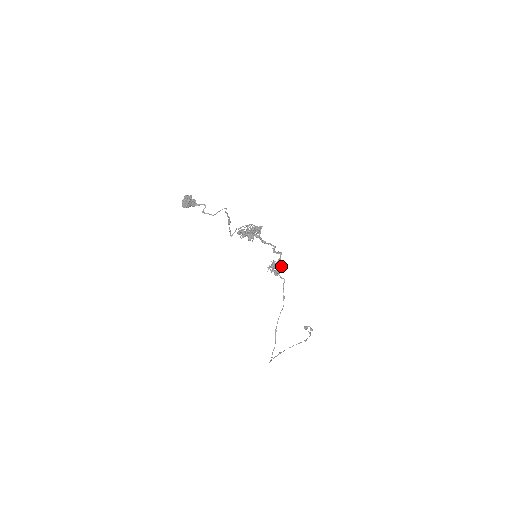
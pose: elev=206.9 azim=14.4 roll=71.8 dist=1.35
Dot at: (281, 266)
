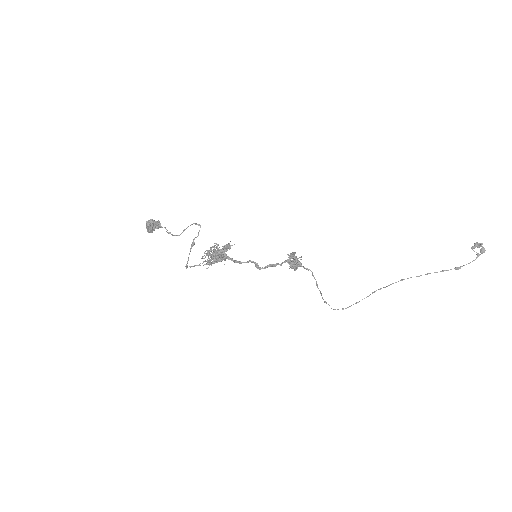
Dot at: (291, 267)
